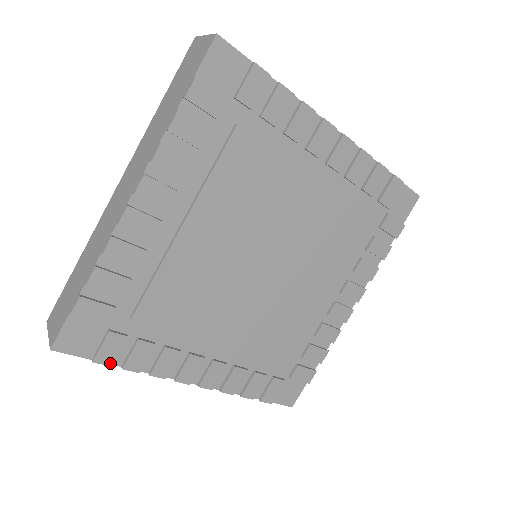
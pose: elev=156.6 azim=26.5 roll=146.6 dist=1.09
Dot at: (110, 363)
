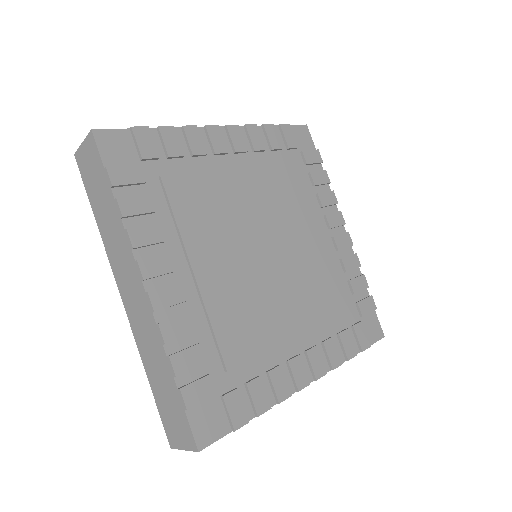
Dot at: (114, 183)
